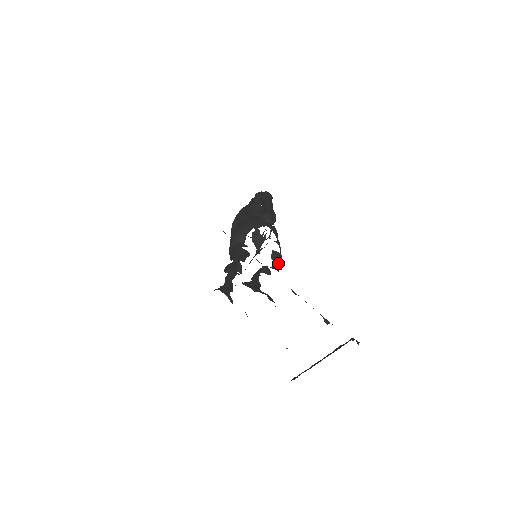
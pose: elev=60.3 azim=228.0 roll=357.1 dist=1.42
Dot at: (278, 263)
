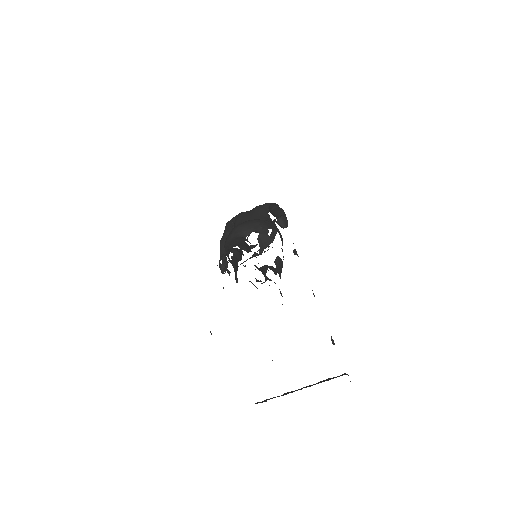
Dot at: (280, 270)
